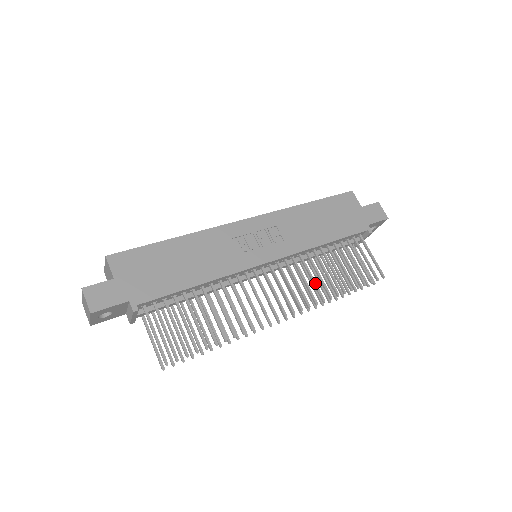
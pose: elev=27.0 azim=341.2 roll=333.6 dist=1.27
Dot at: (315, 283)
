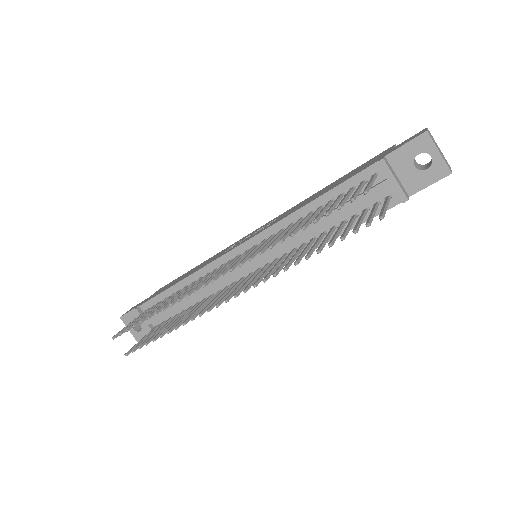
Dot at: (268, 243)
